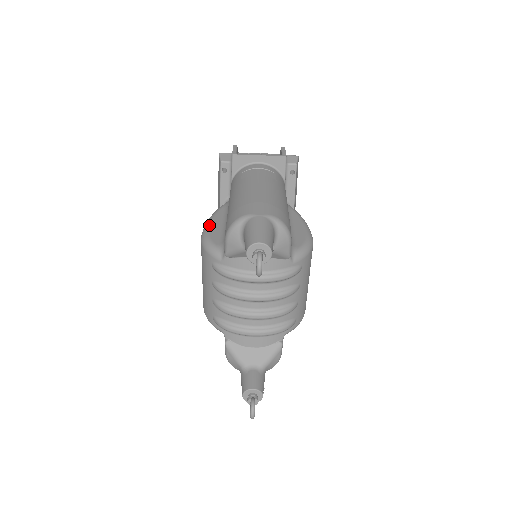
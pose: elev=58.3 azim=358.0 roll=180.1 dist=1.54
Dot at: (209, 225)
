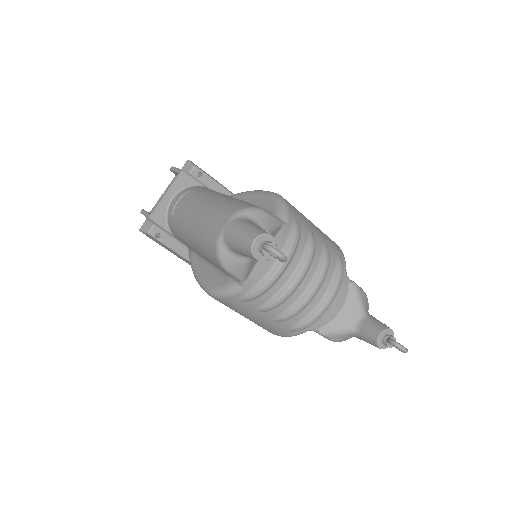
Dot at: (201, 281)
